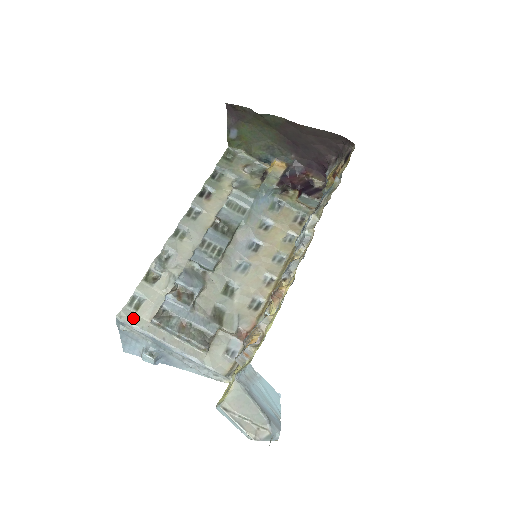
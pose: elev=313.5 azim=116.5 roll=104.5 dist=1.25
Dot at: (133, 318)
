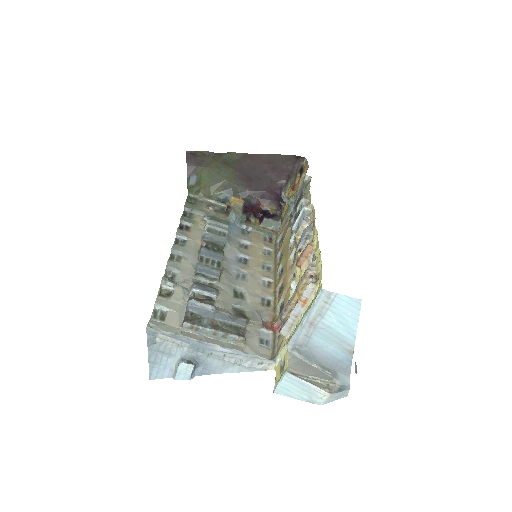
Dot at: (163, 327)
